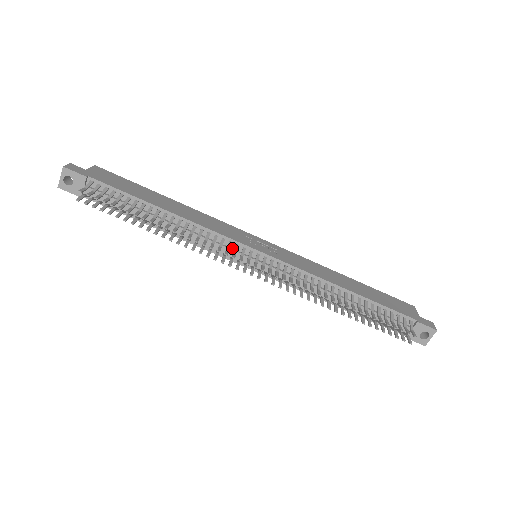
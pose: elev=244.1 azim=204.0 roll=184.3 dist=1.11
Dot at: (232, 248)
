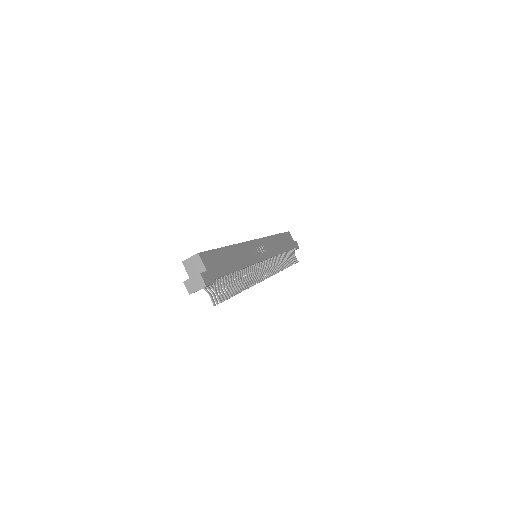
Dot at: occluded
